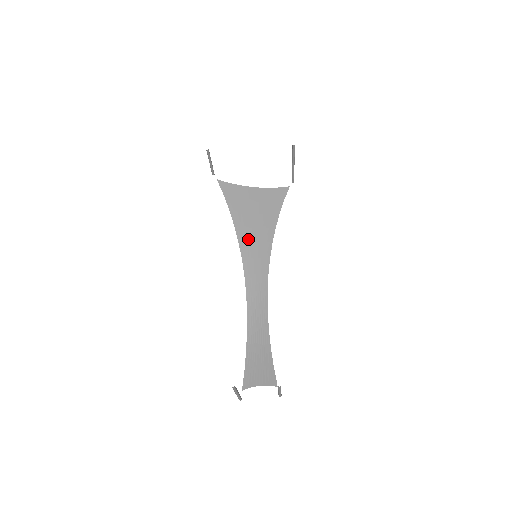
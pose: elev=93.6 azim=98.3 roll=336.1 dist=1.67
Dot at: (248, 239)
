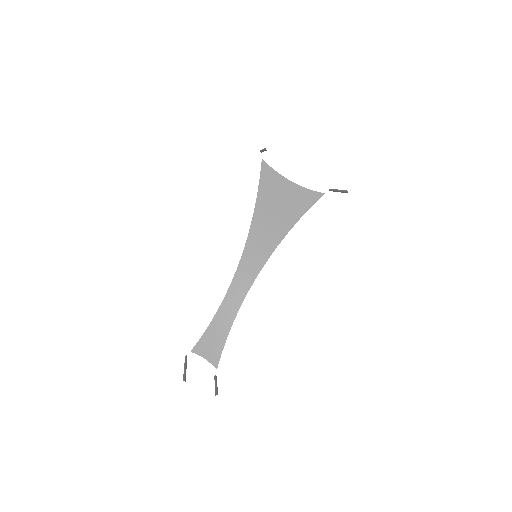
Dot at: (258, 235)
